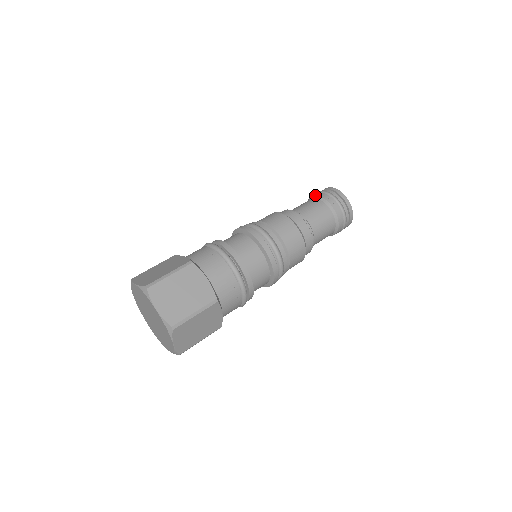
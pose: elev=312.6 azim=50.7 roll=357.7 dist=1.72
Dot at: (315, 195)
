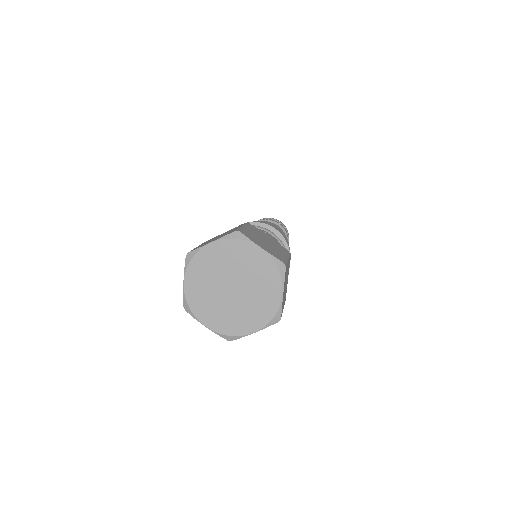
Dot at: occluded
